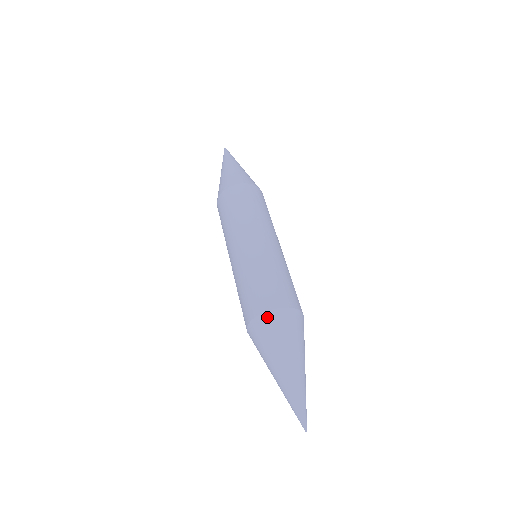
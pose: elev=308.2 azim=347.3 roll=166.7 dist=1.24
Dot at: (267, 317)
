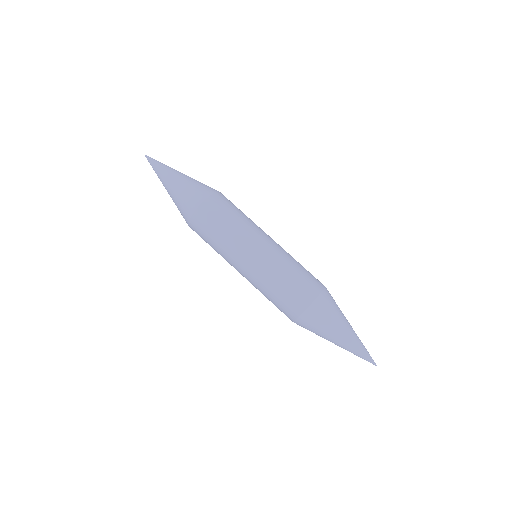
Dot at: (310, 312)
